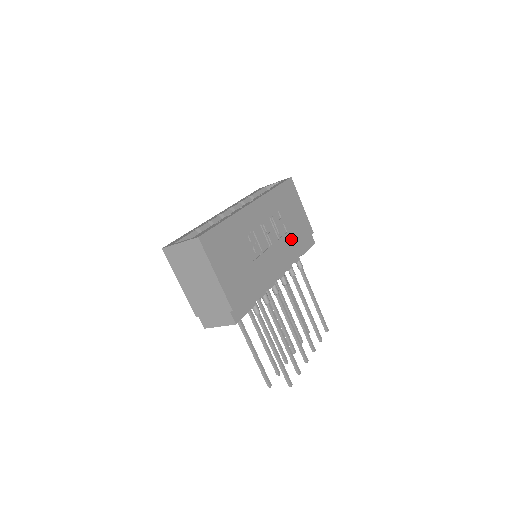
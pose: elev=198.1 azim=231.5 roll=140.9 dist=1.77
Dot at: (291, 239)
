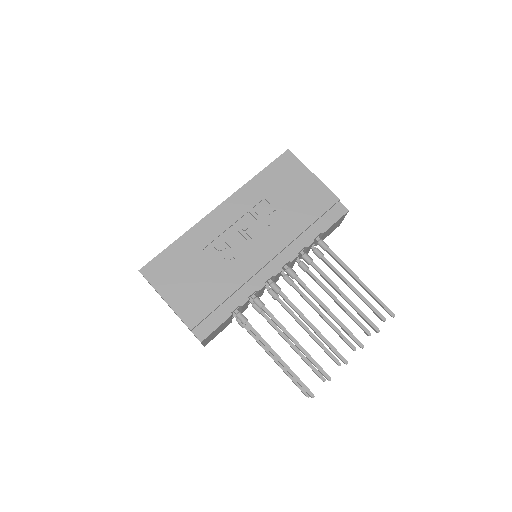
Dot at: (291, 223)
